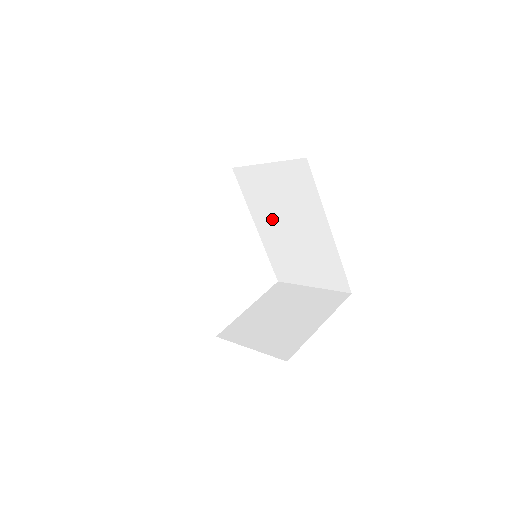
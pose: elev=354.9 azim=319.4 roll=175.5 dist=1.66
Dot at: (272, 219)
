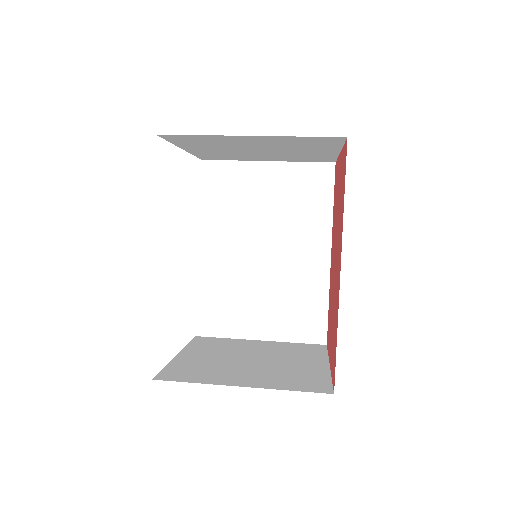
Dot at: (237, 237)
